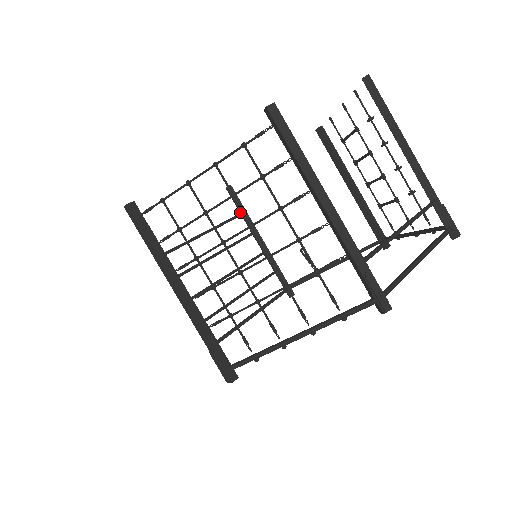
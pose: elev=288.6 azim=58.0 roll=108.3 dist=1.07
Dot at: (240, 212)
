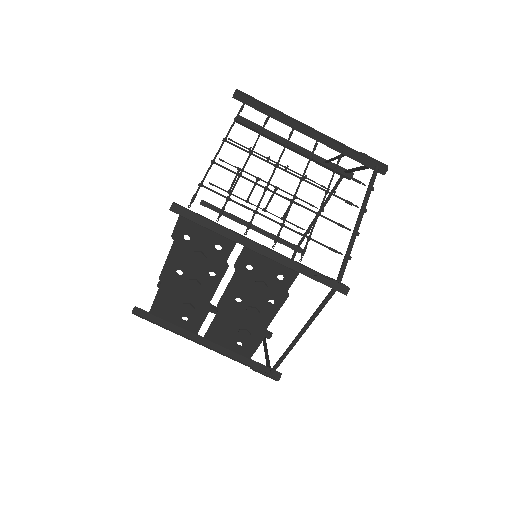
Dot at: occluded
